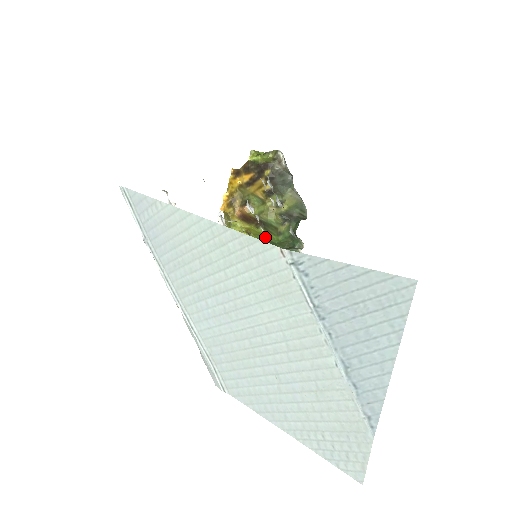
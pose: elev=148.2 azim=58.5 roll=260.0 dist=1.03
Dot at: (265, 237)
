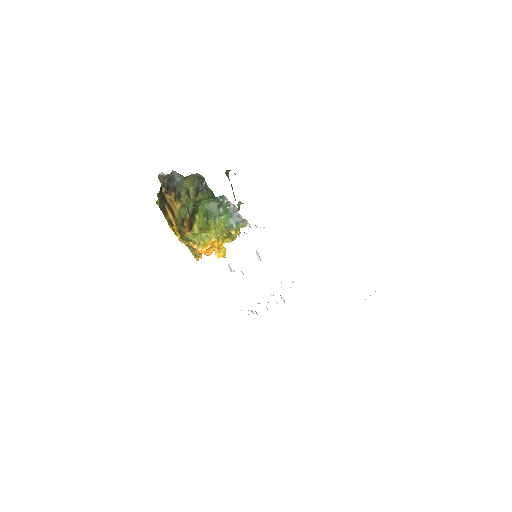
Dot at: occluded
